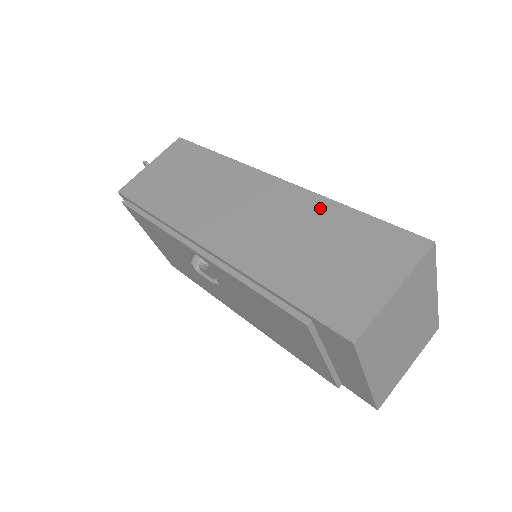
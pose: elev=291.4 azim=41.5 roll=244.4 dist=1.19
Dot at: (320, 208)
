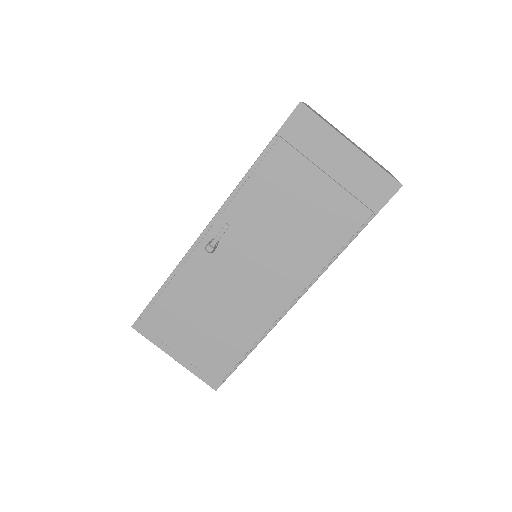
Dot at: occluded
